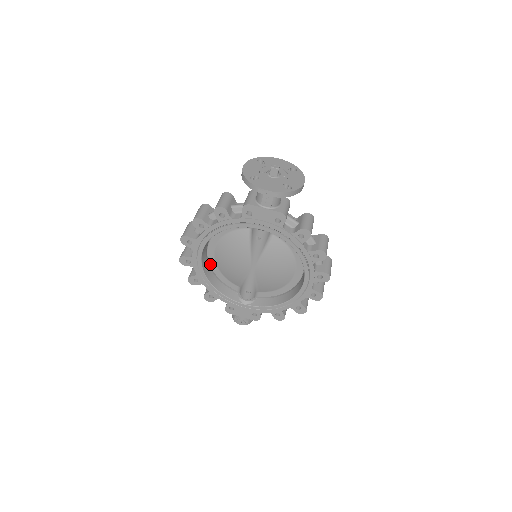
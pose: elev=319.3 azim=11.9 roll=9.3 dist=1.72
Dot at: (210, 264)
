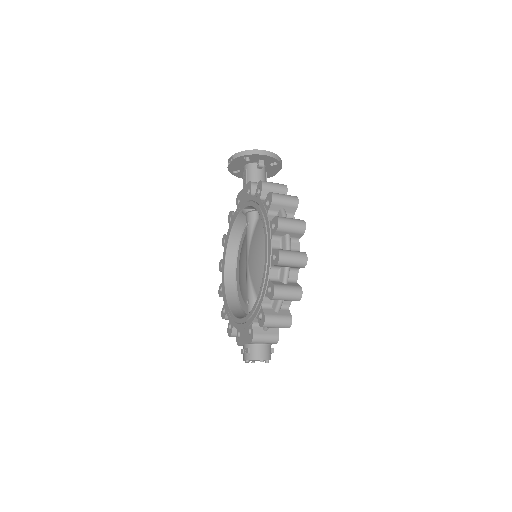
Dot at: (238, 292)
